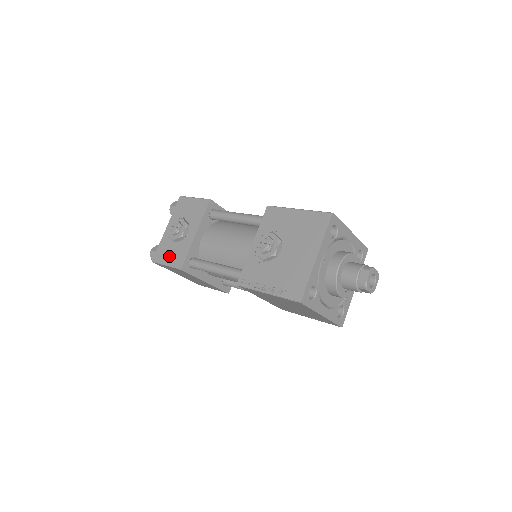
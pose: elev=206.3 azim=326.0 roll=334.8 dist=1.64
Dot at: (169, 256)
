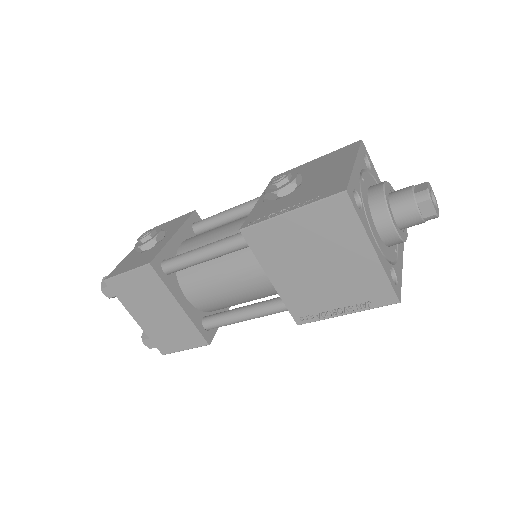
Dot at: (132, 264)
